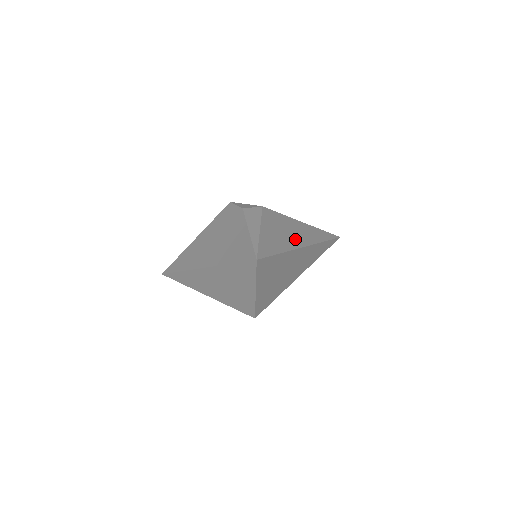
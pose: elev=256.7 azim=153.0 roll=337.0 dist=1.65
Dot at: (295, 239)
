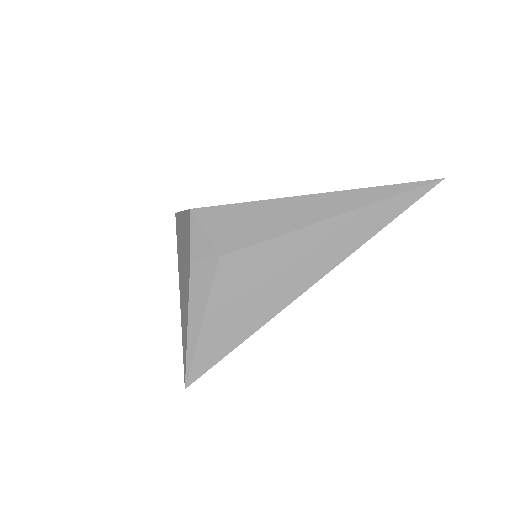
Dot at: (285, 288)
